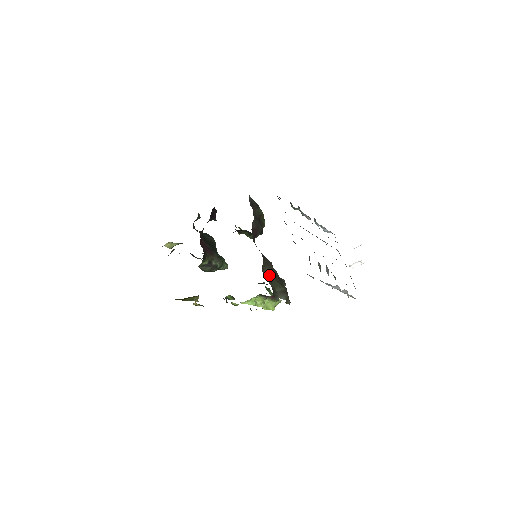
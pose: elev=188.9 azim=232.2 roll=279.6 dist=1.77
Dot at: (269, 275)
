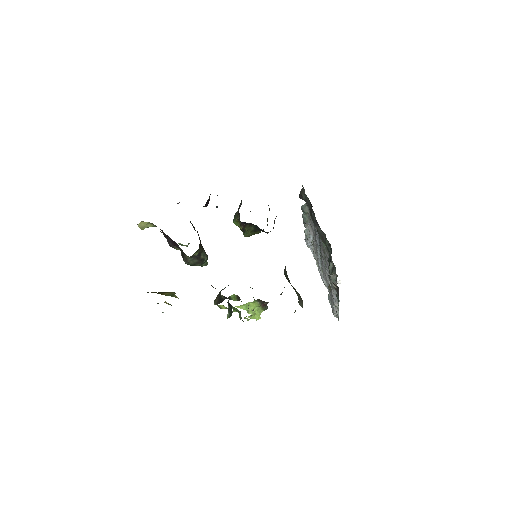
Dot at: (287, 278)
